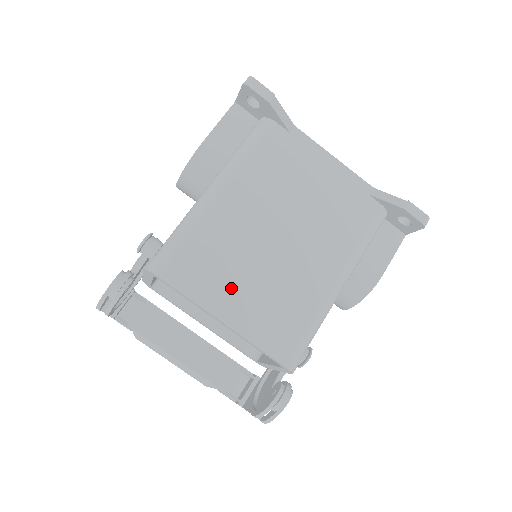
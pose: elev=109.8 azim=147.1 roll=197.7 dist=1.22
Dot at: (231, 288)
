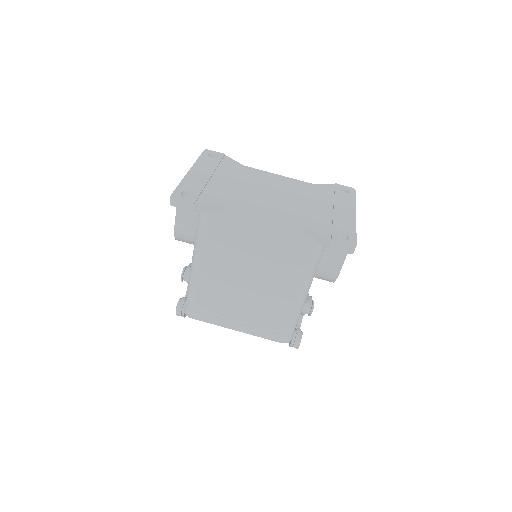
Dot at: (232, 314)
